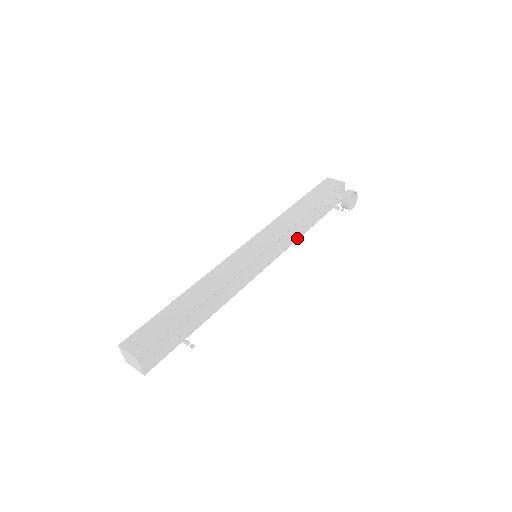
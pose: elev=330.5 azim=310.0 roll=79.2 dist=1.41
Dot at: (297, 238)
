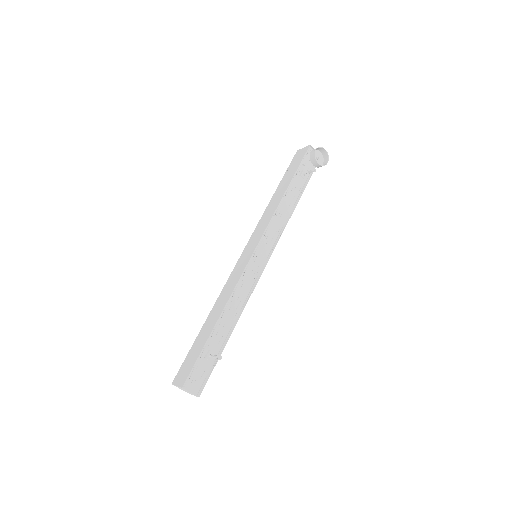
Dot at: (288, 219)
